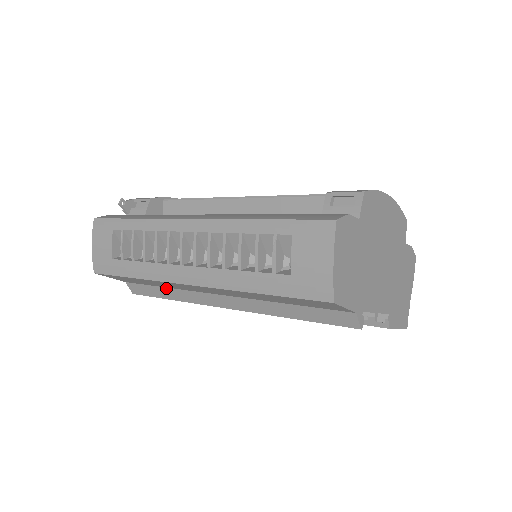
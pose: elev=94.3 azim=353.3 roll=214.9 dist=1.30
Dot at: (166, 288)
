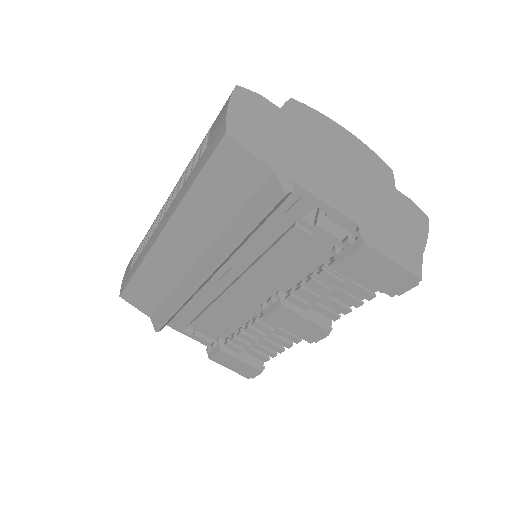
Dot at: (170, 295)
